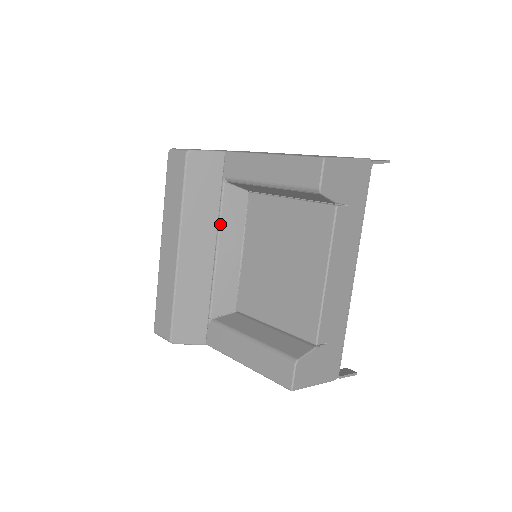
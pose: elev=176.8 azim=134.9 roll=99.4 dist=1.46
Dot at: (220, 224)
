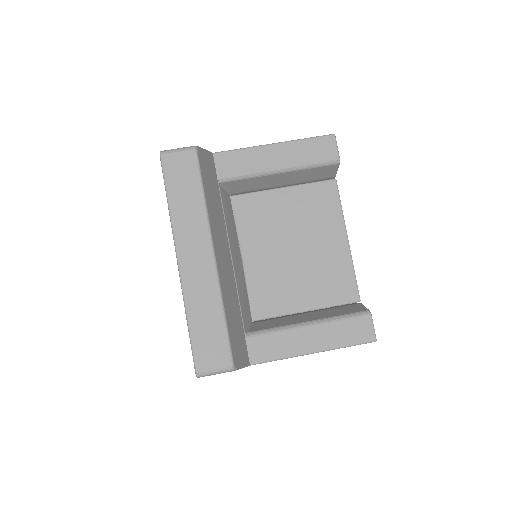
Dot at: (226, 226)
